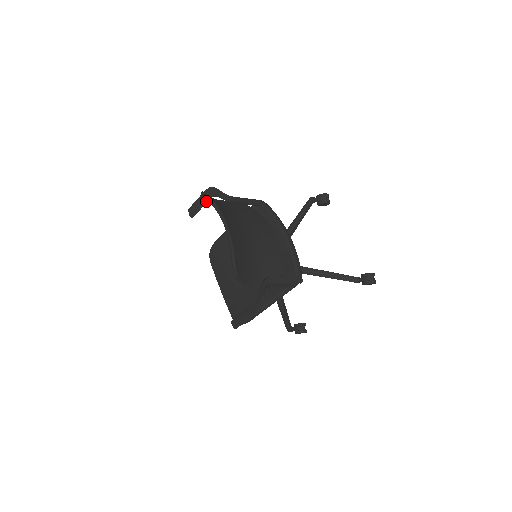
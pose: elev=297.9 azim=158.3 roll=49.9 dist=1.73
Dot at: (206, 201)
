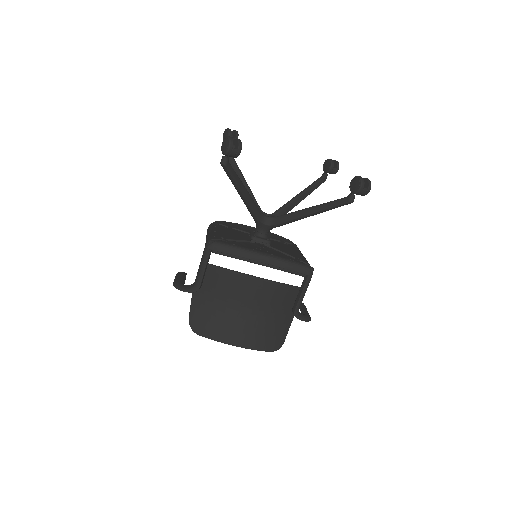
Dot at: (183, 283)
